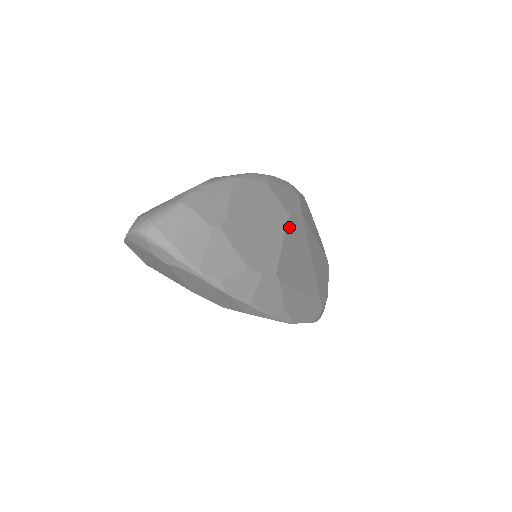
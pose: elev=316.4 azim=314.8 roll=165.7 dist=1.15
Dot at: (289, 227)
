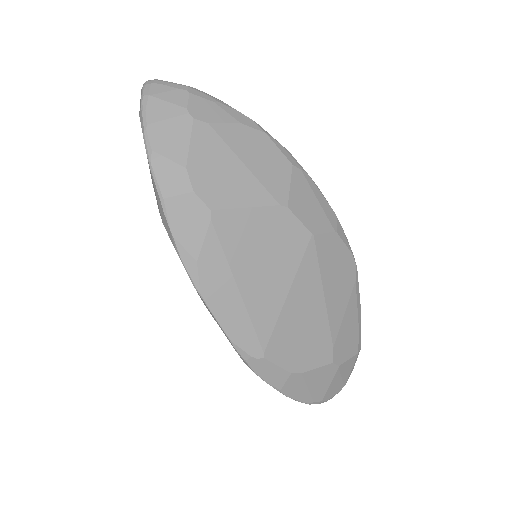
Dot at: (276, 212)
